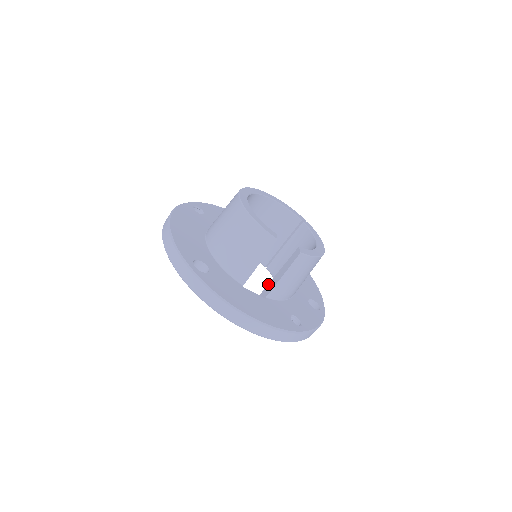
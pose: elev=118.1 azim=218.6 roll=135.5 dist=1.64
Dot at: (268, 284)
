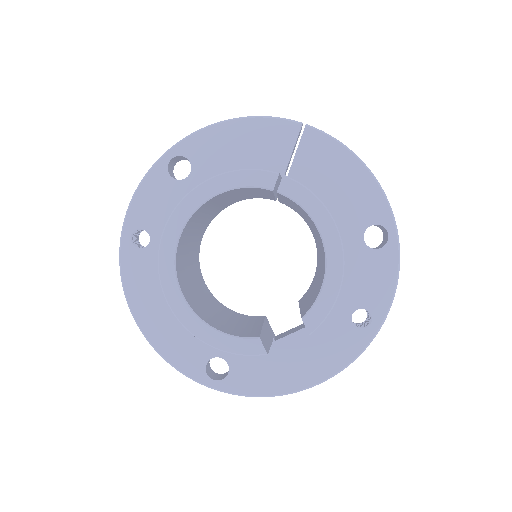
Dot at: occluded
